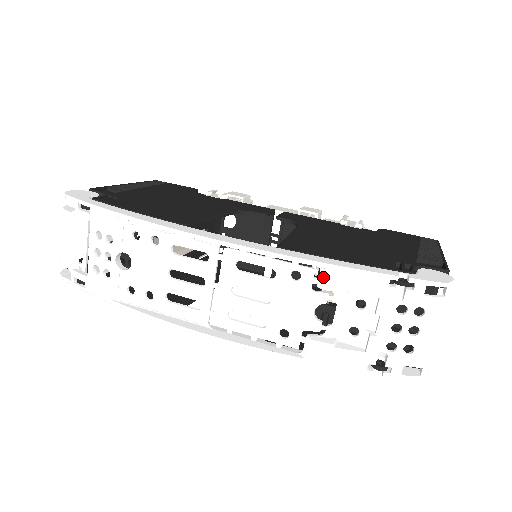
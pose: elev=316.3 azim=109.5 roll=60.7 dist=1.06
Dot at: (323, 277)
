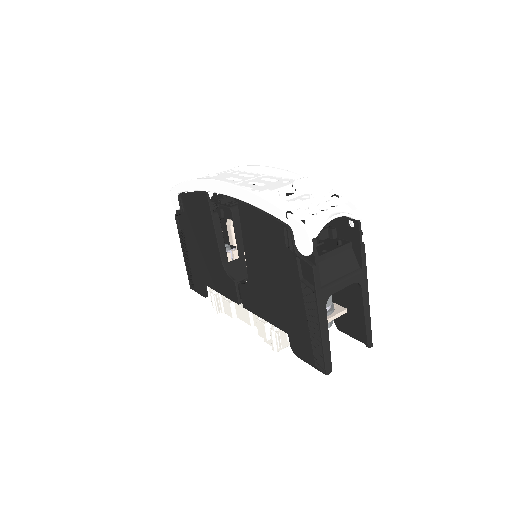
Dot at: (300, 179)
